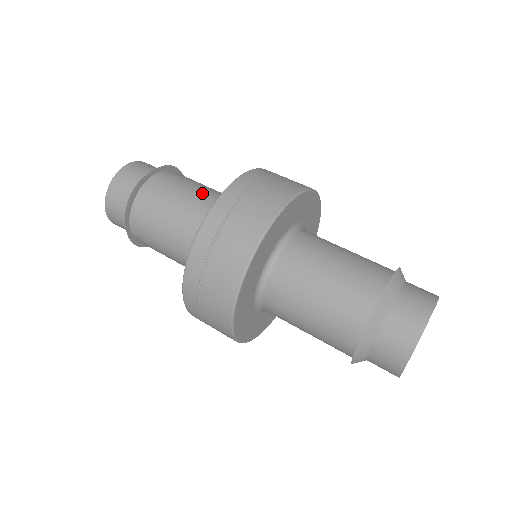
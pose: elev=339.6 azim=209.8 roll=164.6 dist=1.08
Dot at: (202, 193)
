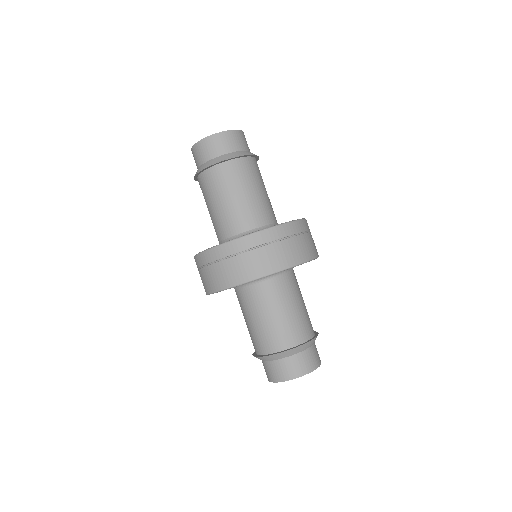
Dot at: (239, 204)
